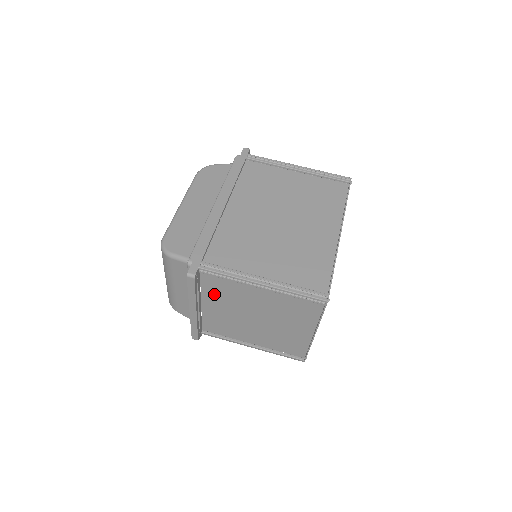
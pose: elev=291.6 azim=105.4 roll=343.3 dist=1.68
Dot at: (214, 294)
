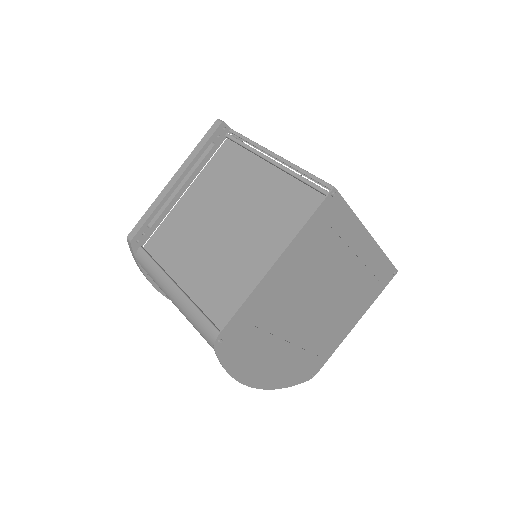
Dot at: (210, 178)
